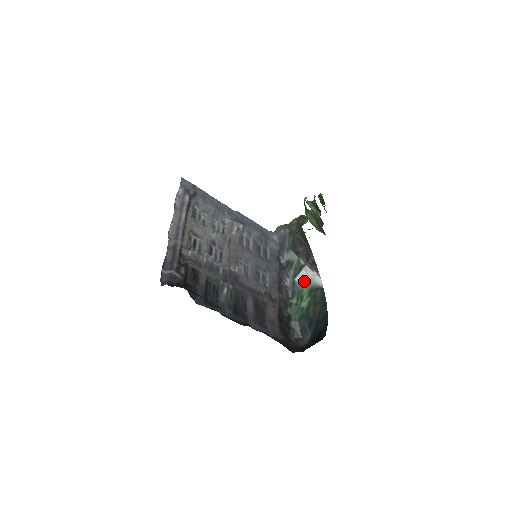
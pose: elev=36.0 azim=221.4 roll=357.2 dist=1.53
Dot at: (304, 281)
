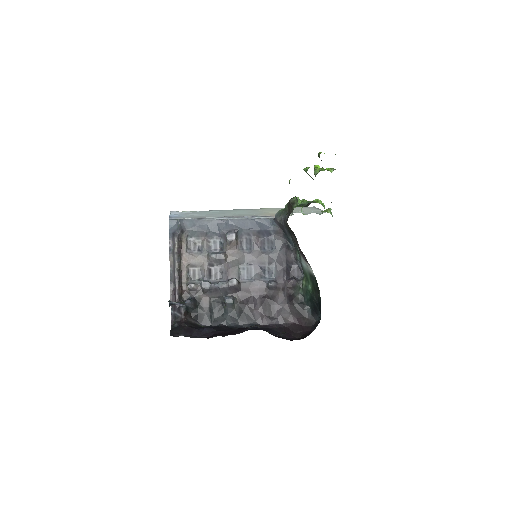
Dot at: (305, 267)
